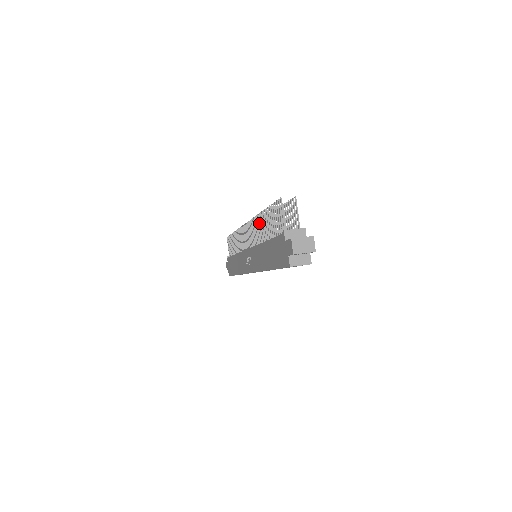
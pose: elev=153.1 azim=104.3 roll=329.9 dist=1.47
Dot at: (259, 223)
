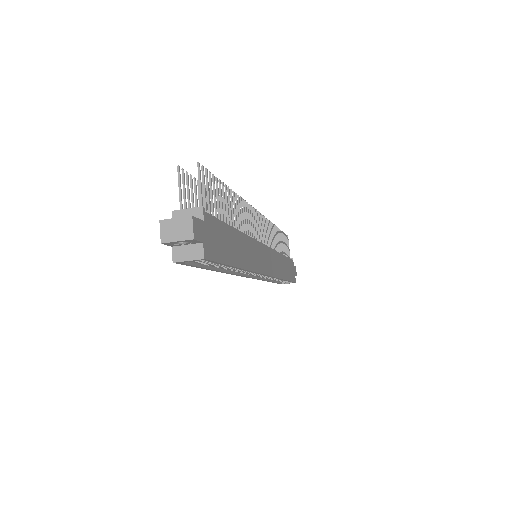
Dot at: occluded
